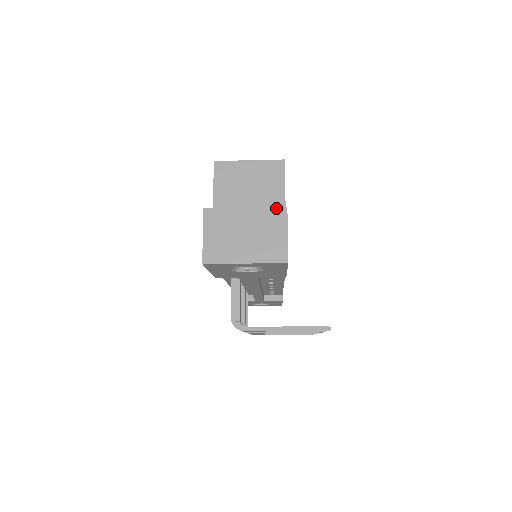
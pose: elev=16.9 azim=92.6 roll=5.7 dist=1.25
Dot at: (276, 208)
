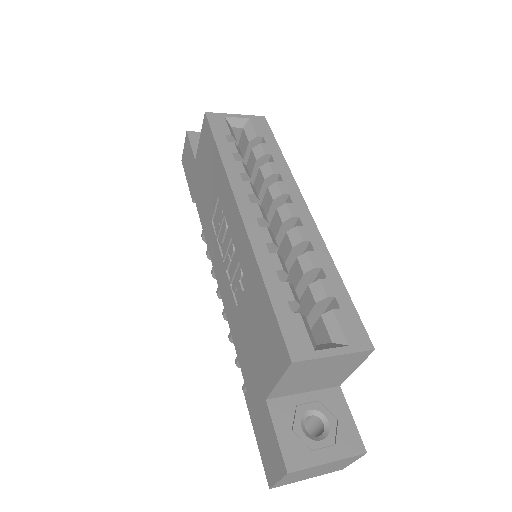
Dot at: (357, 456)
